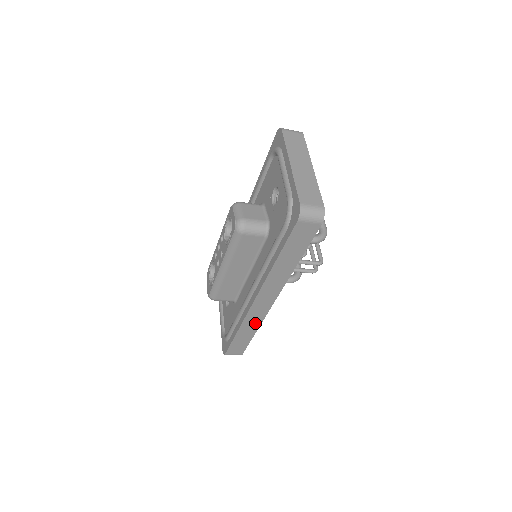
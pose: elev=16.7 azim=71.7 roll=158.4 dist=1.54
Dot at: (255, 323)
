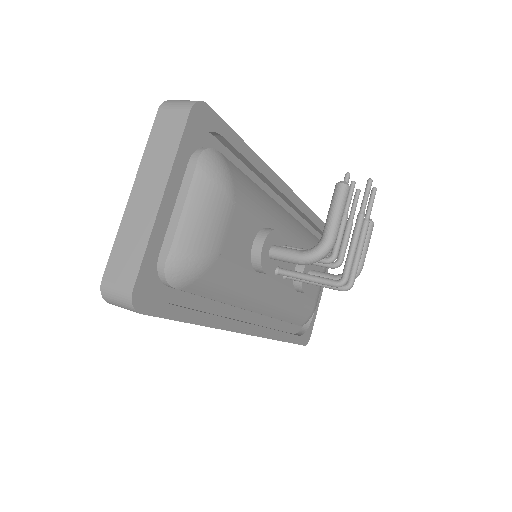
Dot at: occluded
